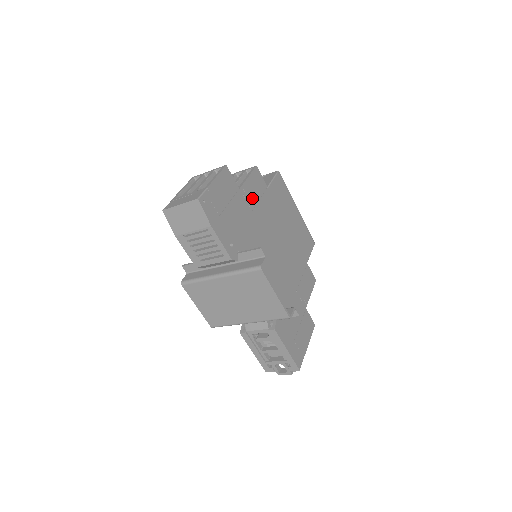
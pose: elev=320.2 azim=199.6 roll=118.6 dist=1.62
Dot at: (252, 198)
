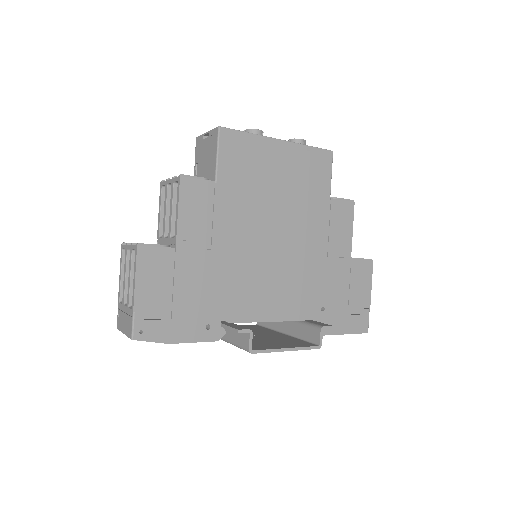
Dot at: (201, 232)
